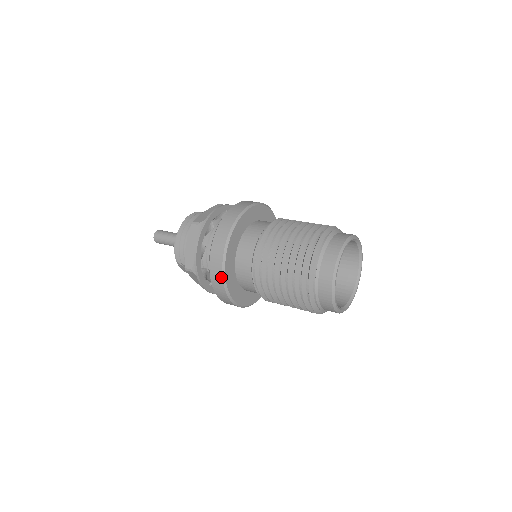
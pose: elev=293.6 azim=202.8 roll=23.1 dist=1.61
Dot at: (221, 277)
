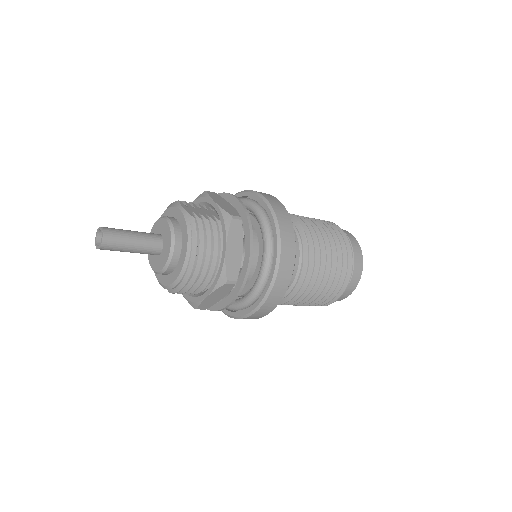
Dot at: occluded
